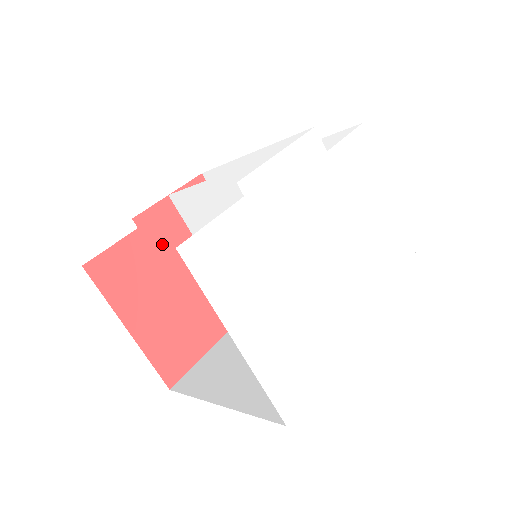
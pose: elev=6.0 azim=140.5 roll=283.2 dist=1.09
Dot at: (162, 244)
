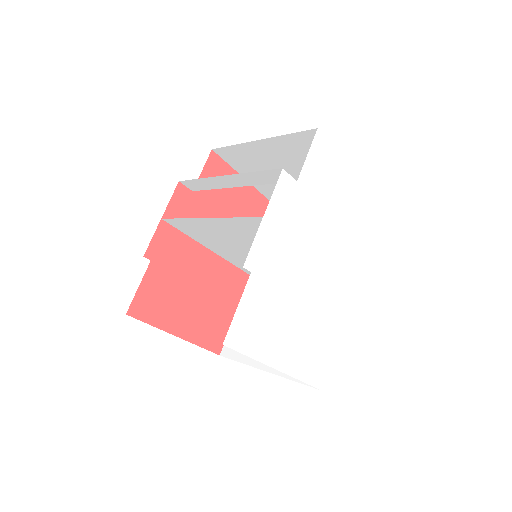
Dot at: (173, 261)
